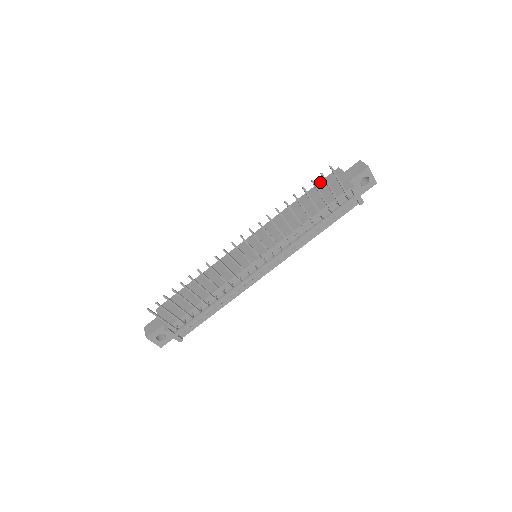
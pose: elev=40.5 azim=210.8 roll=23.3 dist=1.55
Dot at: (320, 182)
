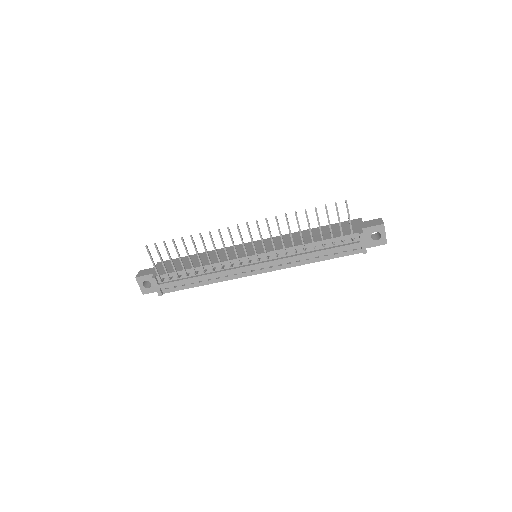
Dot at: occluded
